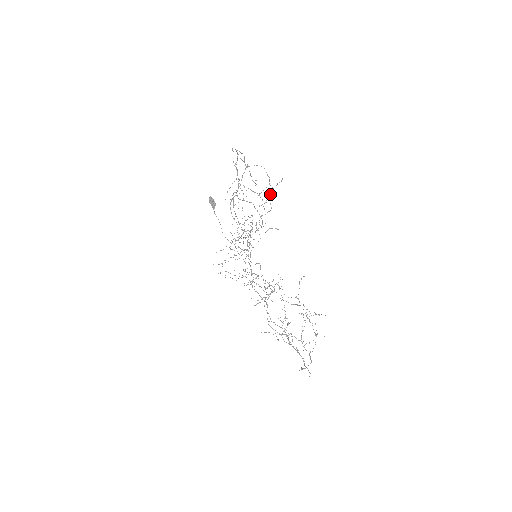
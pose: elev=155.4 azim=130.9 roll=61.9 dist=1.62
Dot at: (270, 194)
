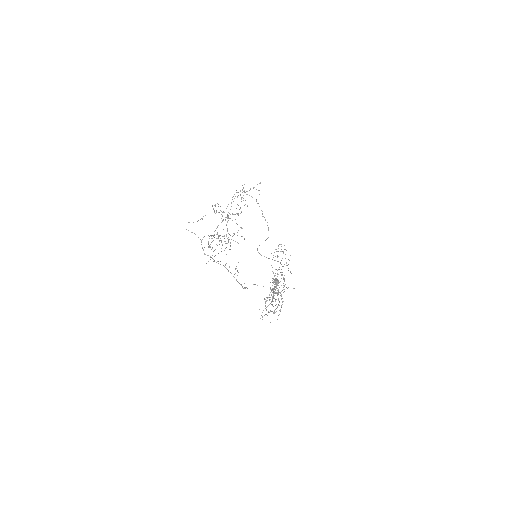
Dot at: occluded
